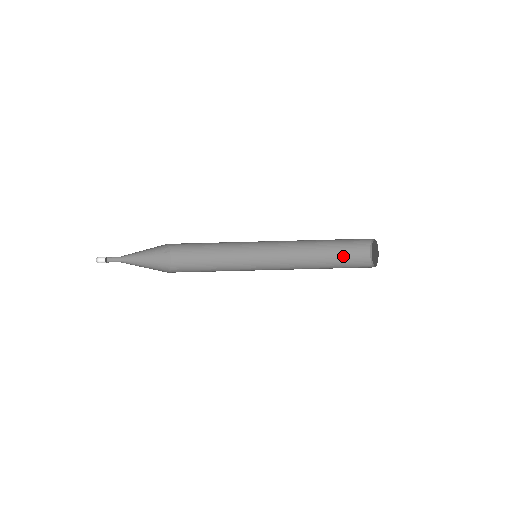
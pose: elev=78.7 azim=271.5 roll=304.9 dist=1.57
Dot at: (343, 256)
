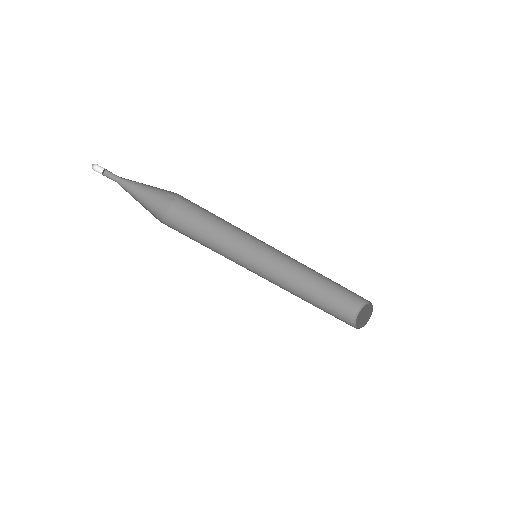
Dot at: (333, 300)
